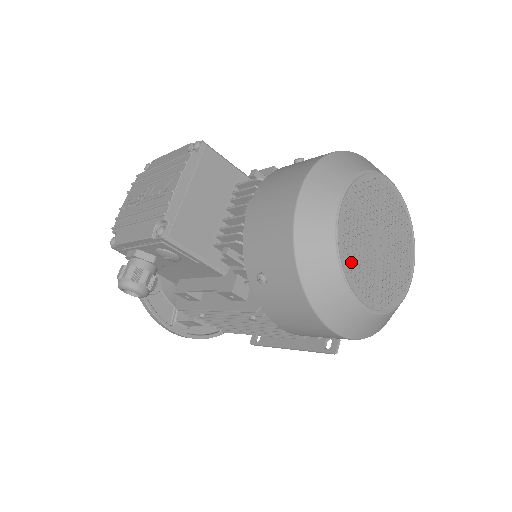
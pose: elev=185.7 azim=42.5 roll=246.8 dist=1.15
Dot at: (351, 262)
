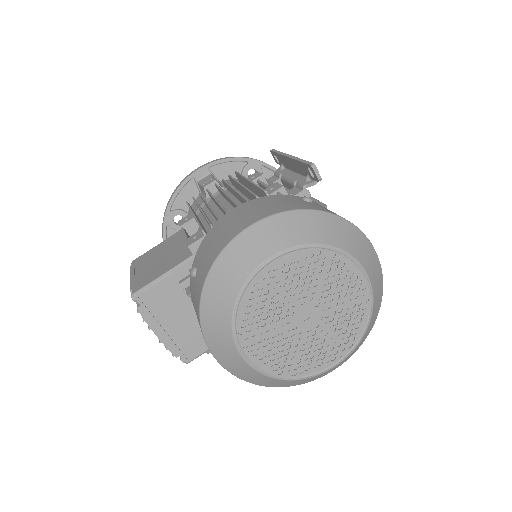
Dot at: (293, 365)
